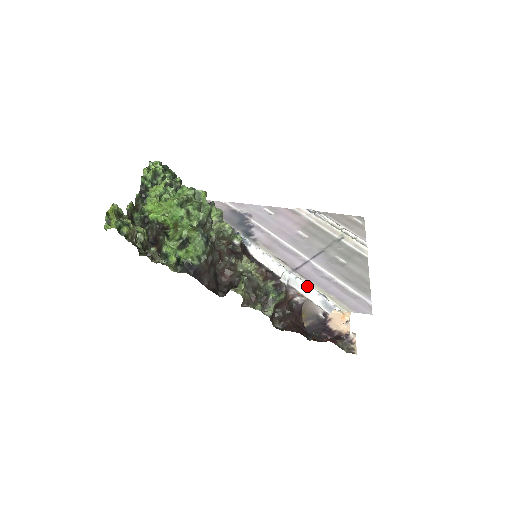
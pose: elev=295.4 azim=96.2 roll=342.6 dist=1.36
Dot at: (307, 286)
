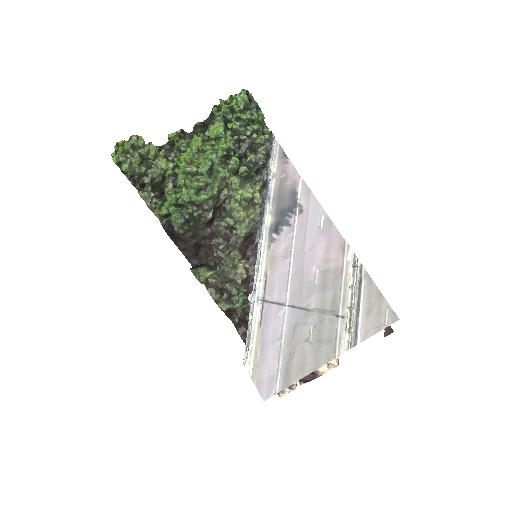
Dot at: (249, 325)
